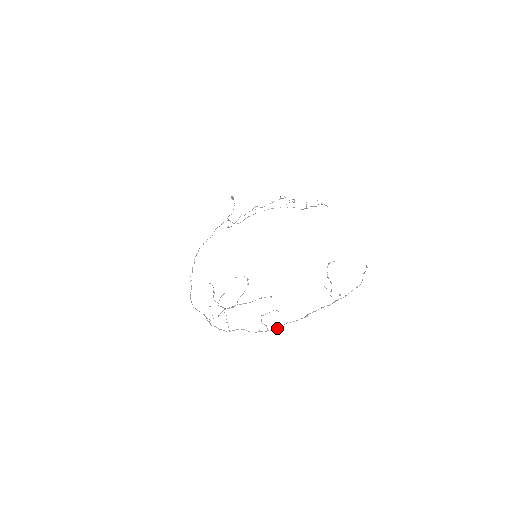
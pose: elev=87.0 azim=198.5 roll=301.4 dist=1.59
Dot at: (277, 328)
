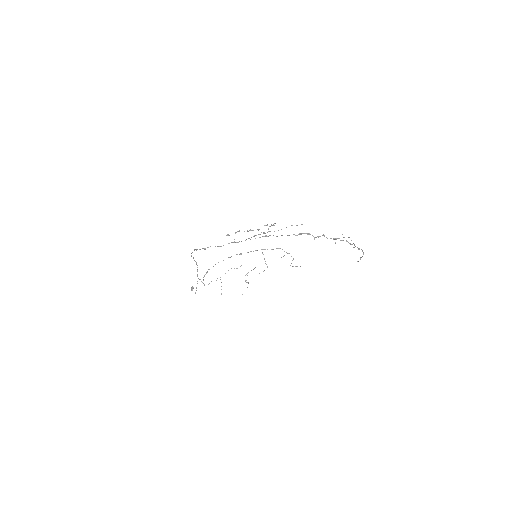
Dot at: (316, 237)
